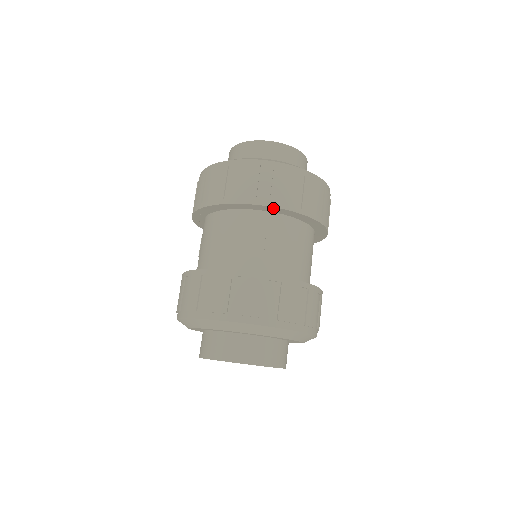
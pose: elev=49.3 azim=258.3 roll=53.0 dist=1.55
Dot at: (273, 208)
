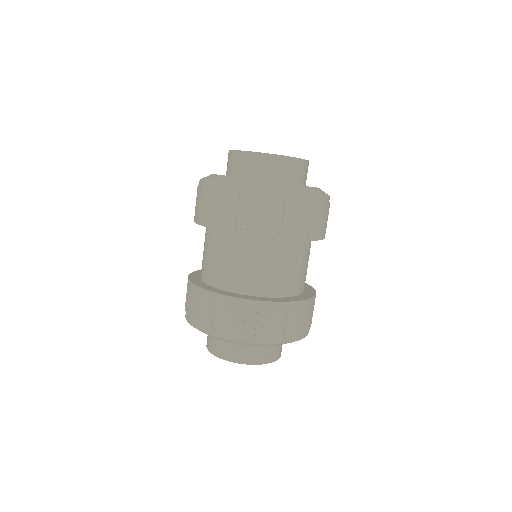
Dot at: (308, 240)
